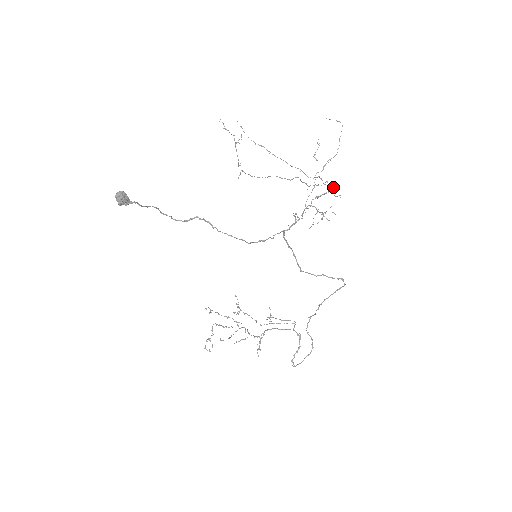
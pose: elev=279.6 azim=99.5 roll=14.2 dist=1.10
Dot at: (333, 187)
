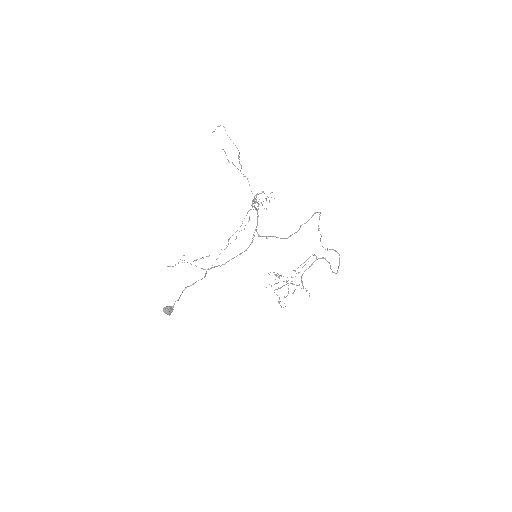
Dot at: (254, 200)
